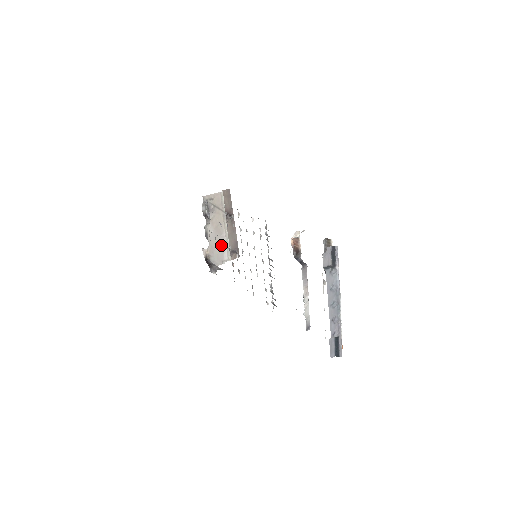
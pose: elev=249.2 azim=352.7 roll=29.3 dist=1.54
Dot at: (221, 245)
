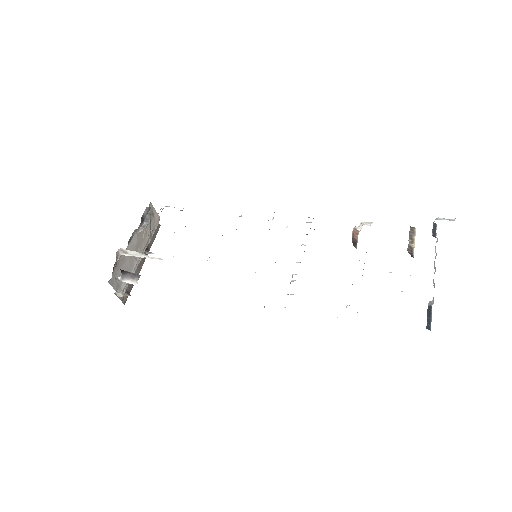
Dot at: (129, 268)
